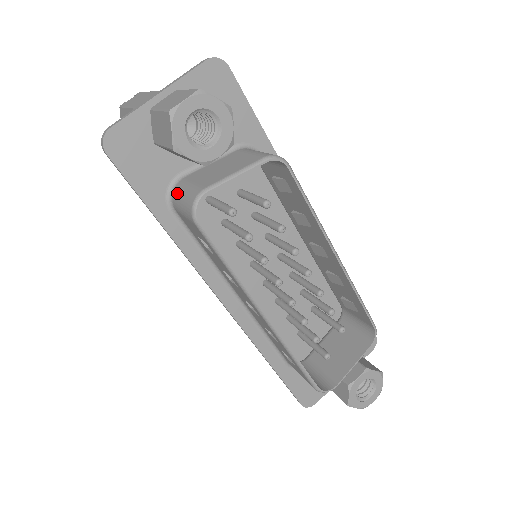
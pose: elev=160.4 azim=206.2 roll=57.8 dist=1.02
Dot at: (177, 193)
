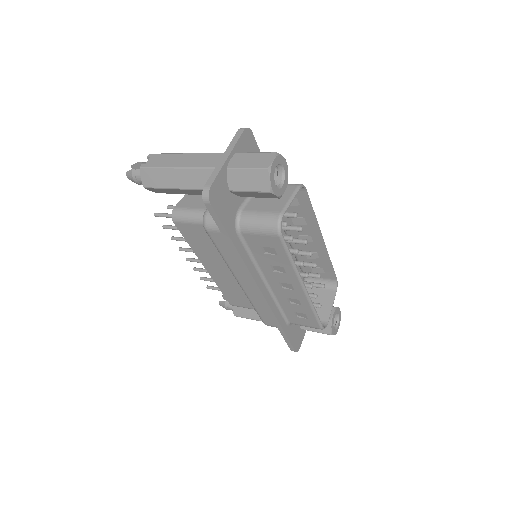
Dot at: (248, 221)
